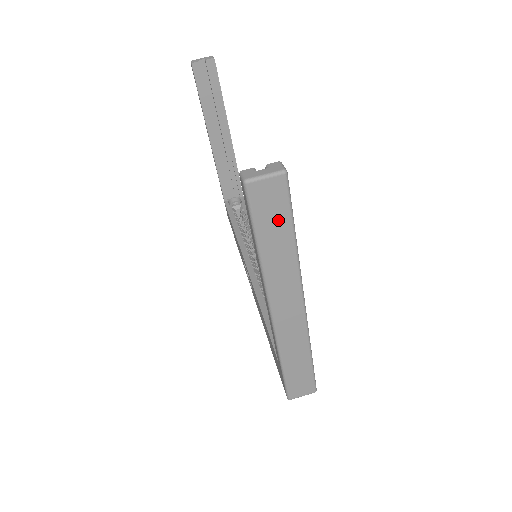
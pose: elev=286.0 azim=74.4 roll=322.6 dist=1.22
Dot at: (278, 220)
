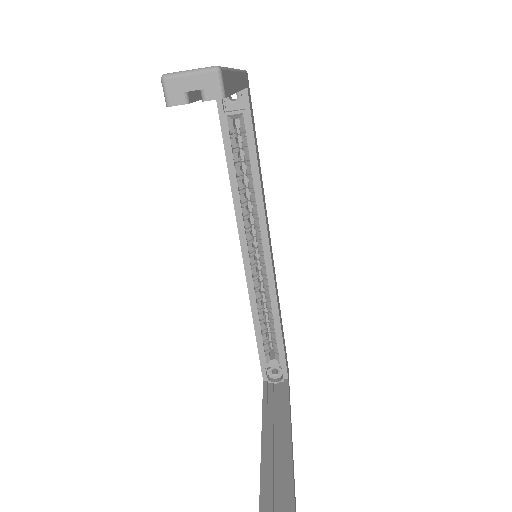
Dot at: out of frame
